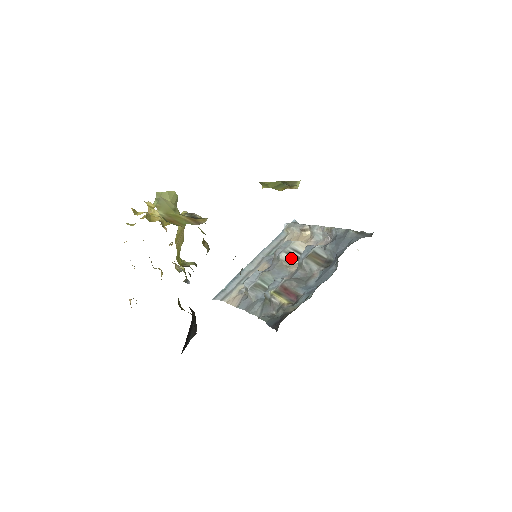
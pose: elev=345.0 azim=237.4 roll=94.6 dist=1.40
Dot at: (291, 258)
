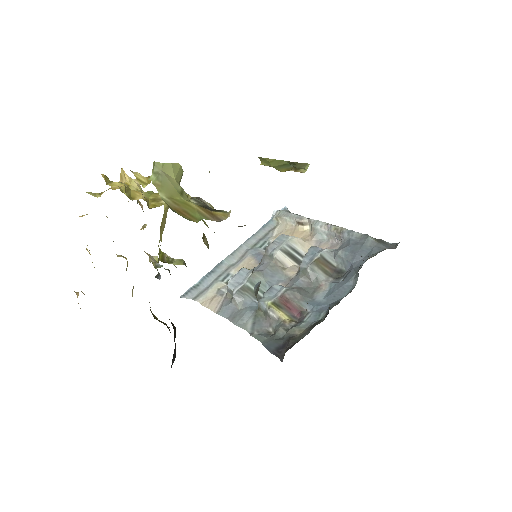
Dot at: (288, 258)
